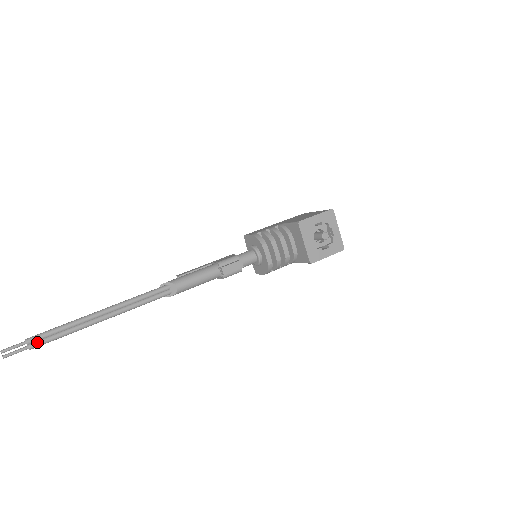
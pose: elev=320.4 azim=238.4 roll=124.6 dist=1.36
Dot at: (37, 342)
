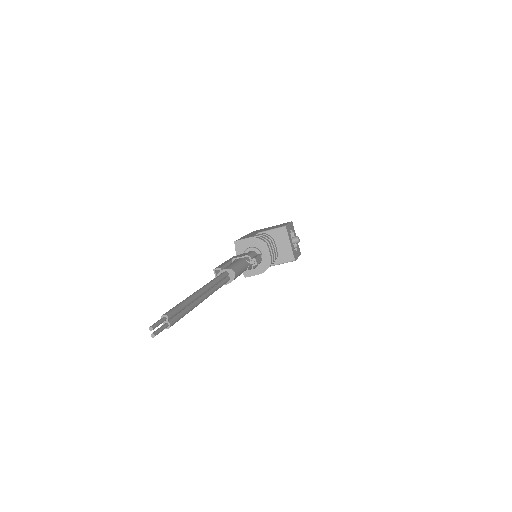
Dot at: (174, 318)
